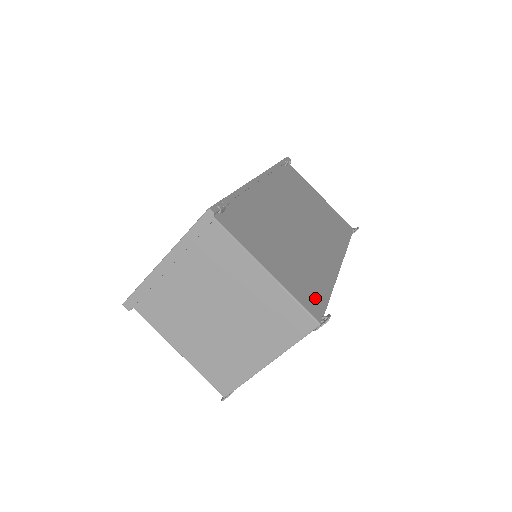
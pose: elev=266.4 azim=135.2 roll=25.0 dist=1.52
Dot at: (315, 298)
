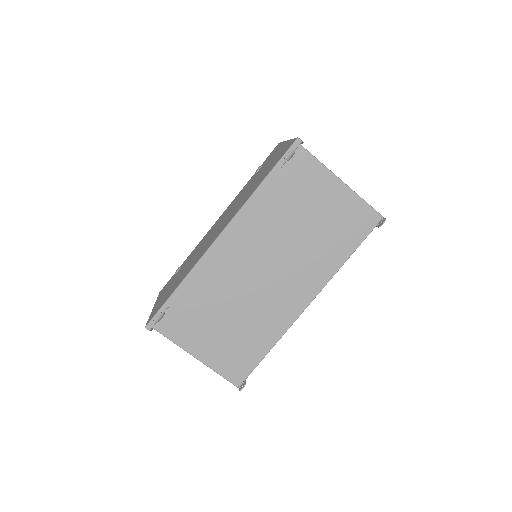
Dot at: (243, 365)
